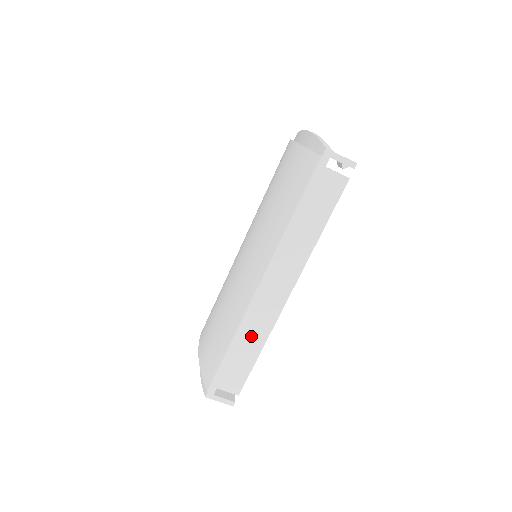
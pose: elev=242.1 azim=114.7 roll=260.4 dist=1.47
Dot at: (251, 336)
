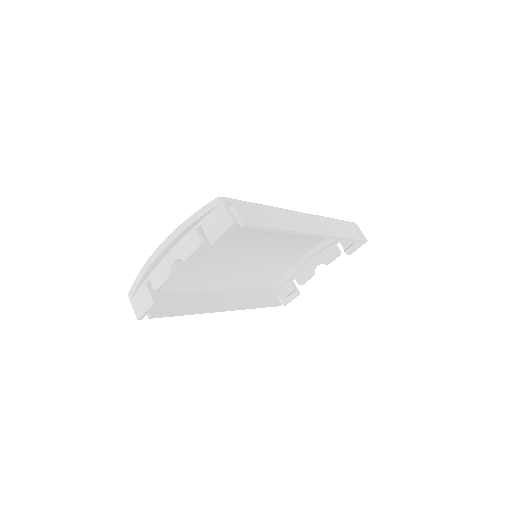
Dot at: (280, 218)
